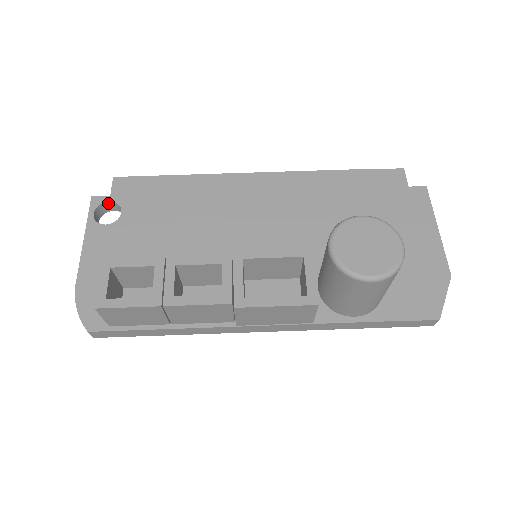
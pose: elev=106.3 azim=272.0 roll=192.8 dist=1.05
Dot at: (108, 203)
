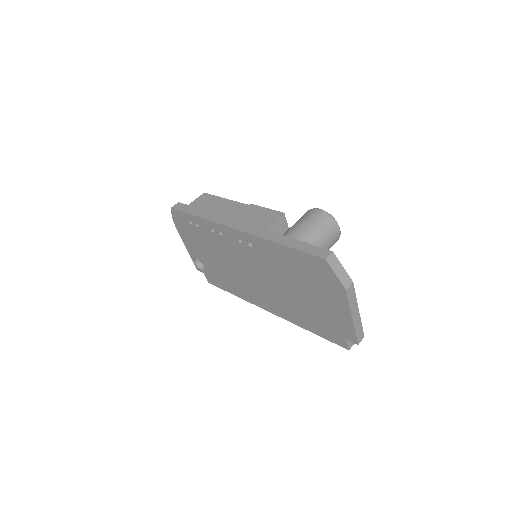
Dot at: occluded
